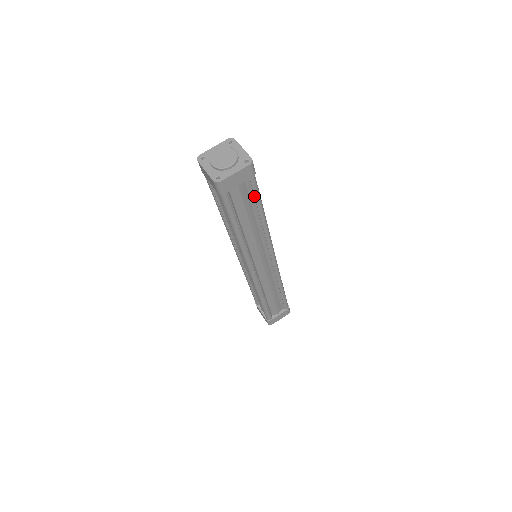
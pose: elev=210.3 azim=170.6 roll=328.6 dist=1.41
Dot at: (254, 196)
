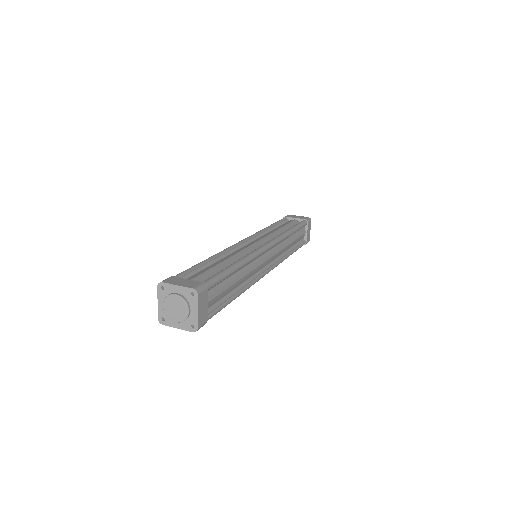
Dot at: (220, 282)
